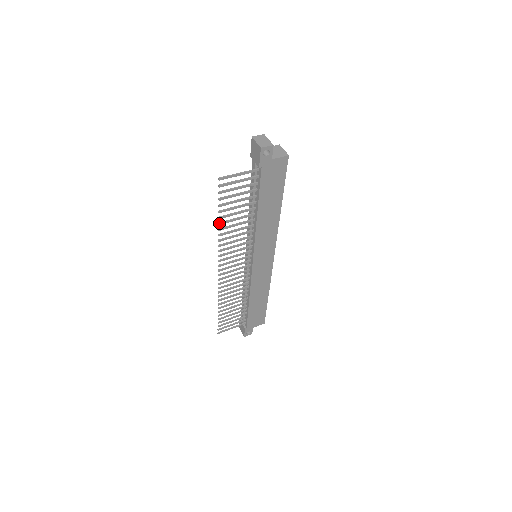
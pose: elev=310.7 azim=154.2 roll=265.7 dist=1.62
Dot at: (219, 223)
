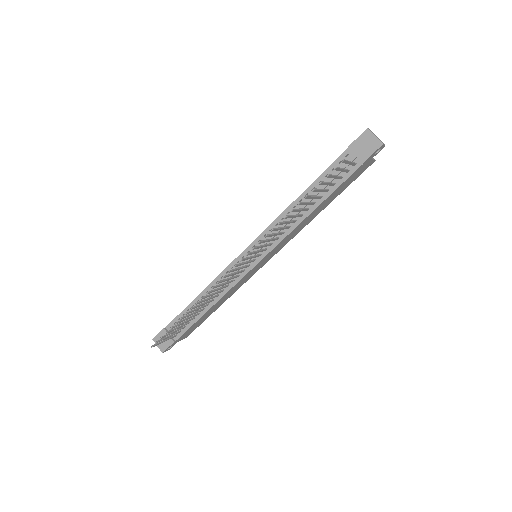
Dot at: (293, 210)
